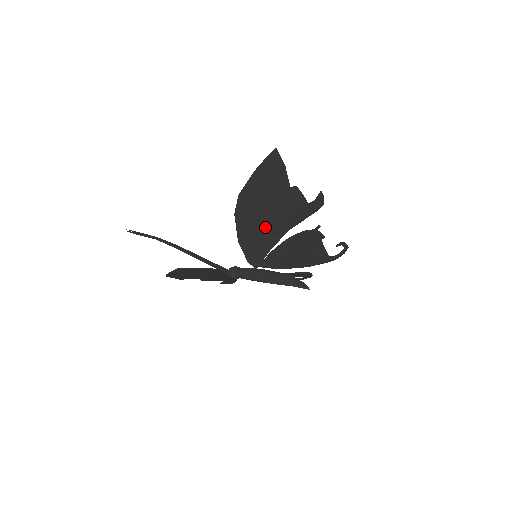
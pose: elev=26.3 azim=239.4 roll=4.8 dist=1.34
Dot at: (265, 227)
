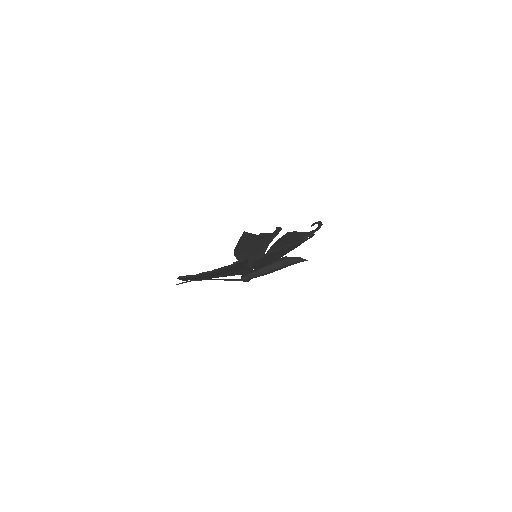
Dot at: (230, 272)
